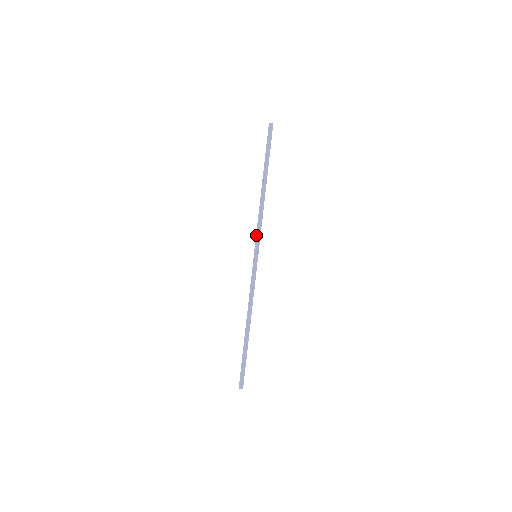
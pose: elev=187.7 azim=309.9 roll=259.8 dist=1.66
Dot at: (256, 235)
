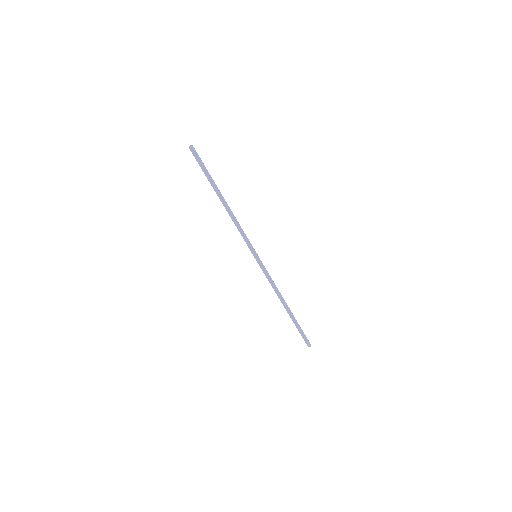
Dot at: (245, 241)
